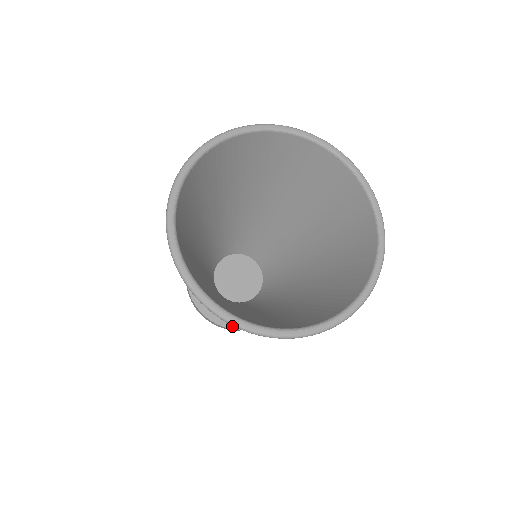
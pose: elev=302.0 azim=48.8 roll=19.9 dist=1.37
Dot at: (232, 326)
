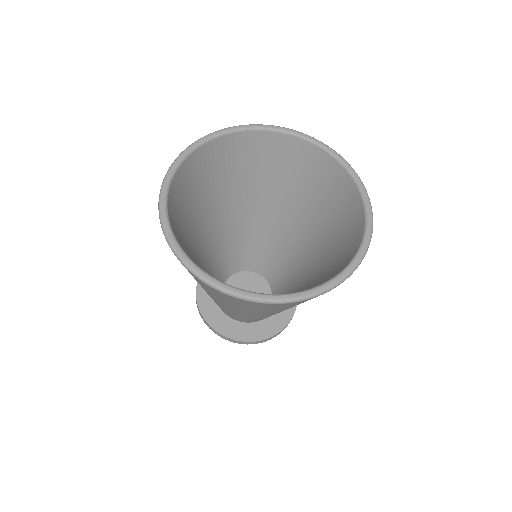
Dot at: (220, 331)
